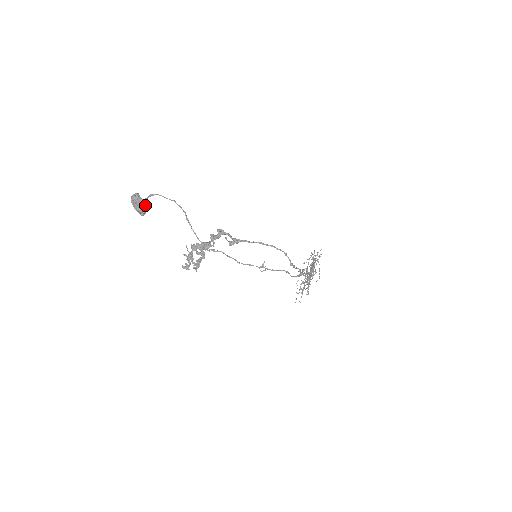
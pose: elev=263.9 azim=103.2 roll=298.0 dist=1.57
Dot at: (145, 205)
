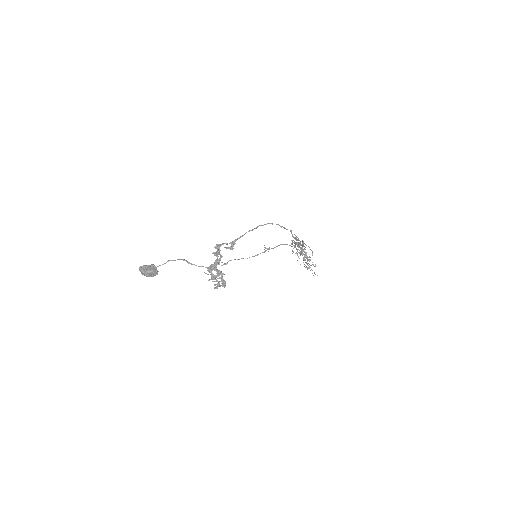
Dot at: (153, 266)
